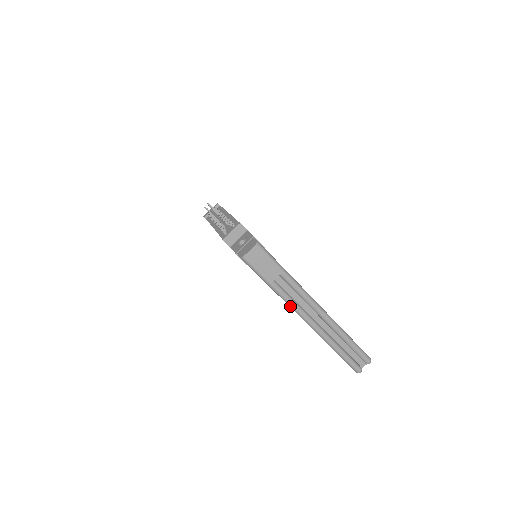
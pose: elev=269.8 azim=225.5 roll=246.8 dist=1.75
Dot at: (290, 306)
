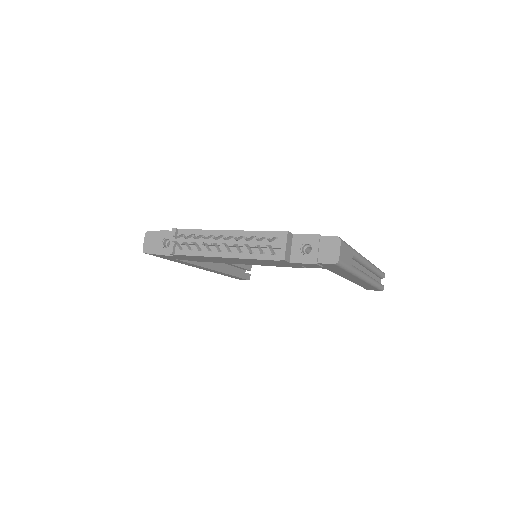
Dot at: (358, 276)
